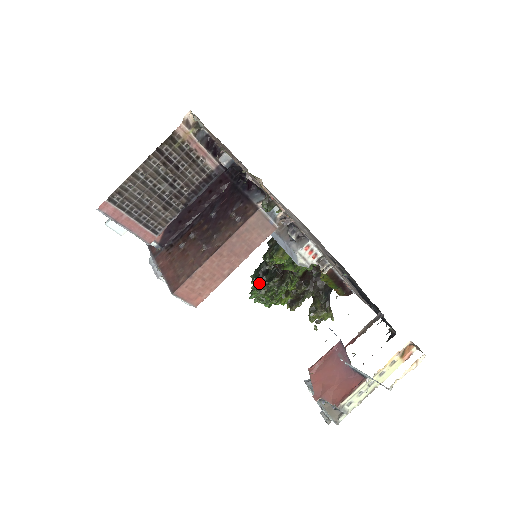
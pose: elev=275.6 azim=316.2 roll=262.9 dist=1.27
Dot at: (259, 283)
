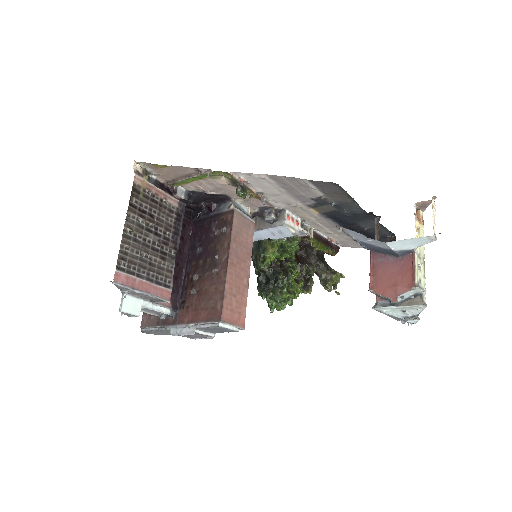
Dot at: (269, 292)
